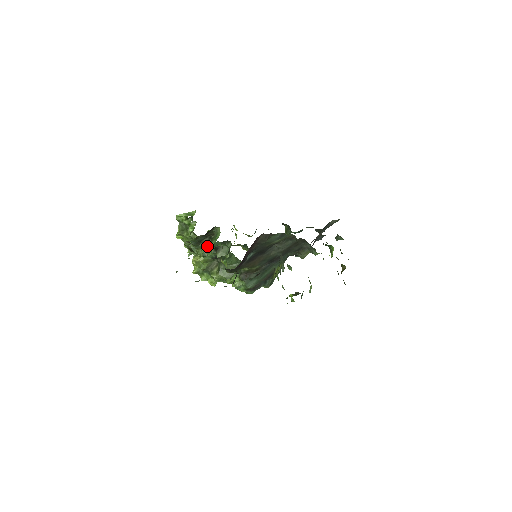
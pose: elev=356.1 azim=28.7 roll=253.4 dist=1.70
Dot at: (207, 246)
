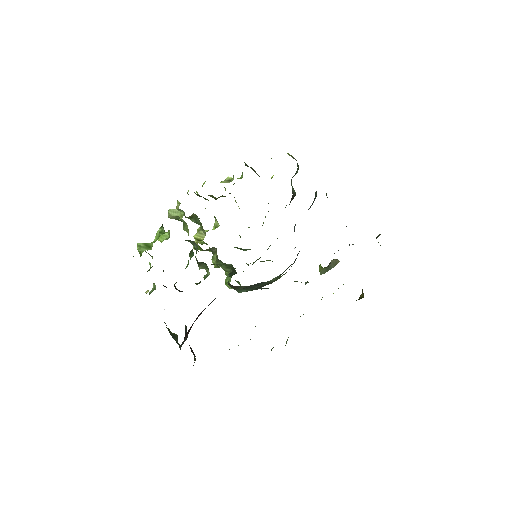
Dot at: occluded
